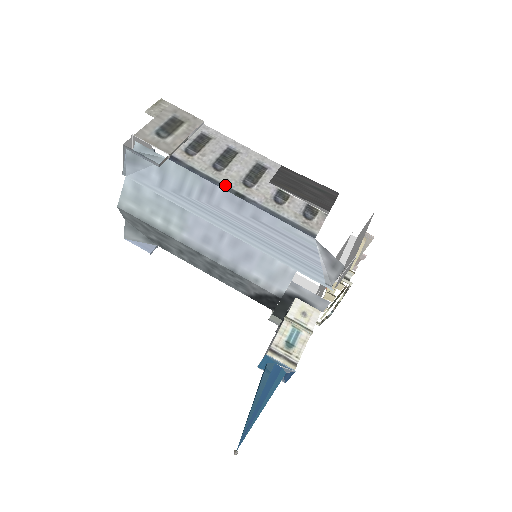
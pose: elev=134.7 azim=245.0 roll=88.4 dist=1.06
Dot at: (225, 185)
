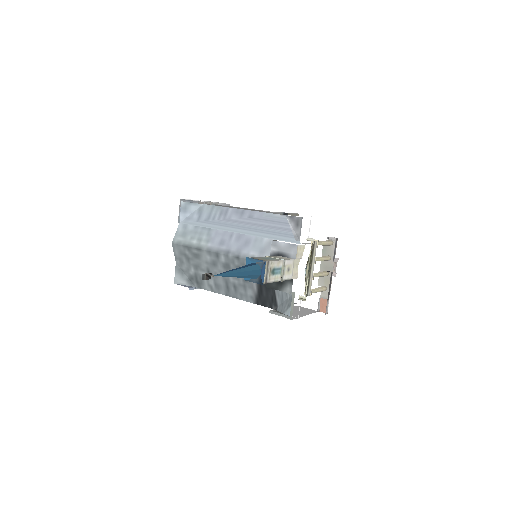
Dot at: (234, 208)
